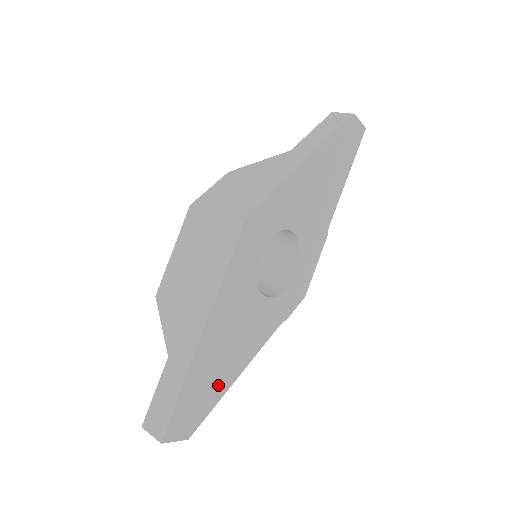
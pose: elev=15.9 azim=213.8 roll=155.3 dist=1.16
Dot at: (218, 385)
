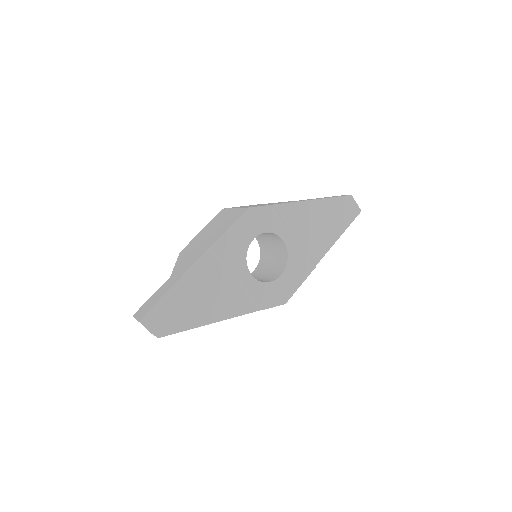
Dot at: (195, 314)
